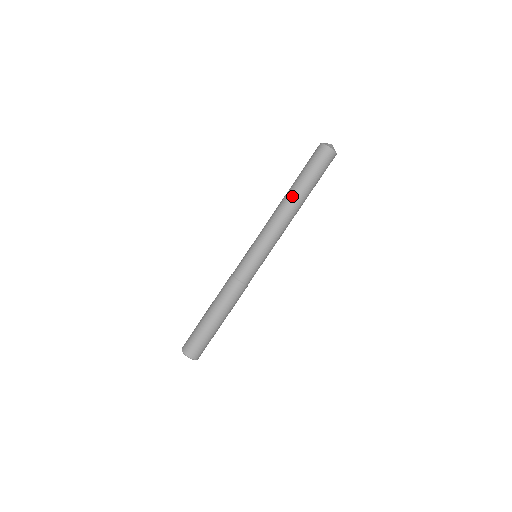
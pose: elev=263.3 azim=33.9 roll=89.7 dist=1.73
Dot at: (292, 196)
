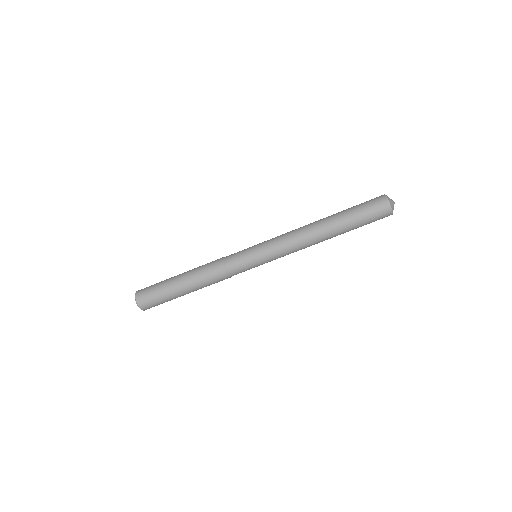
Dot at: (328, 232)
